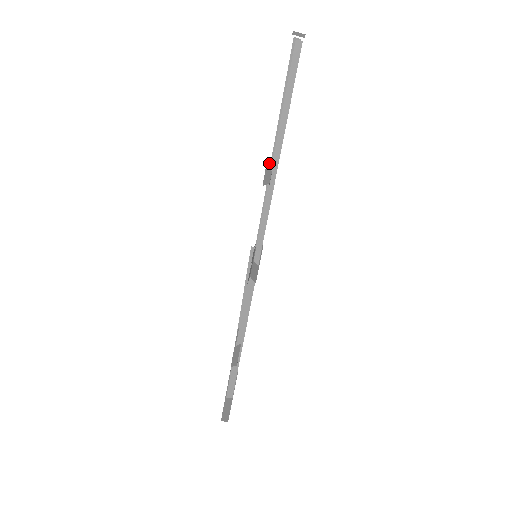
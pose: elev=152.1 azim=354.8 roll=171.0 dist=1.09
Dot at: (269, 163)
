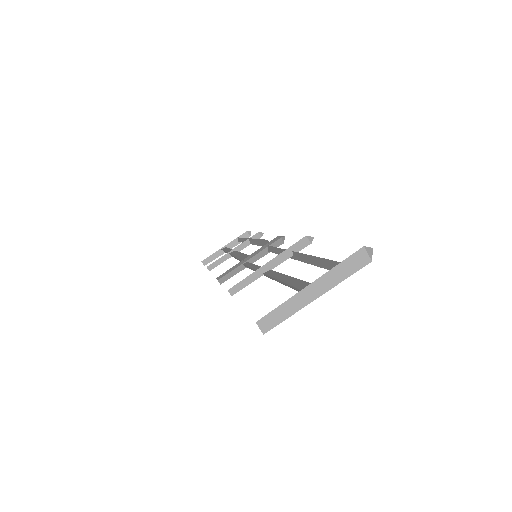
Dot at: (289, 251)
